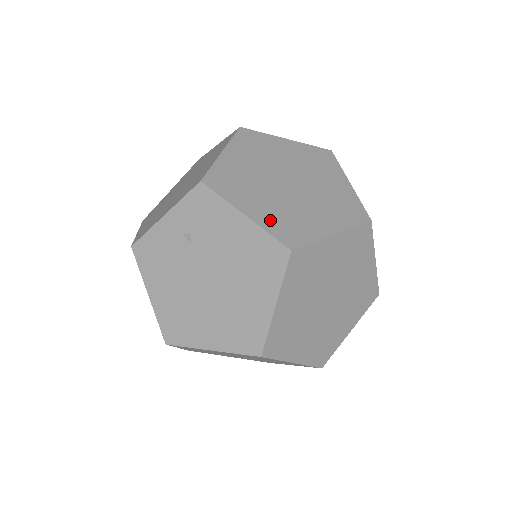
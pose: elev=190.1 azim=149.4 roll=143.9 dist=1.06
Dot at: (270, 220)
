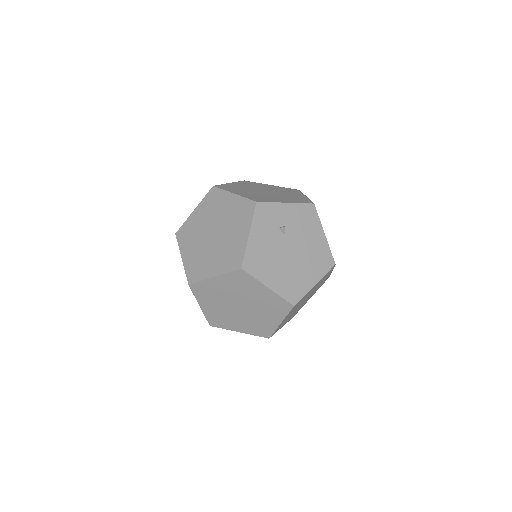
Dot at: (190, 263)
